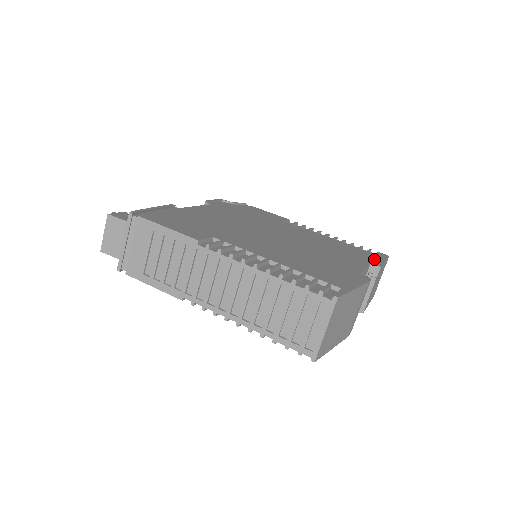
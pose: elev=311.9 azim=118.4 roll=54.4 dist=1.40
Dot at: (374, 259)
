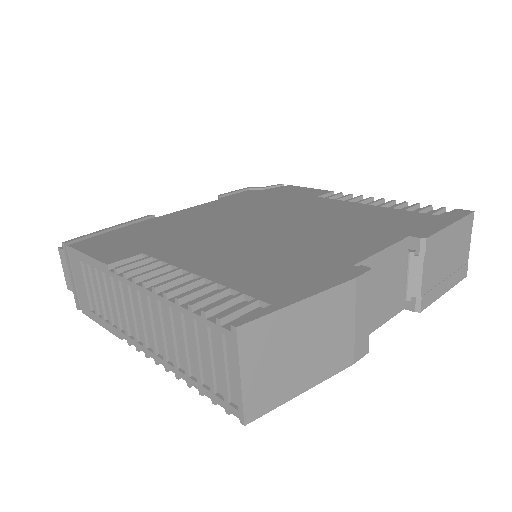
Dot at: (427, 225)
